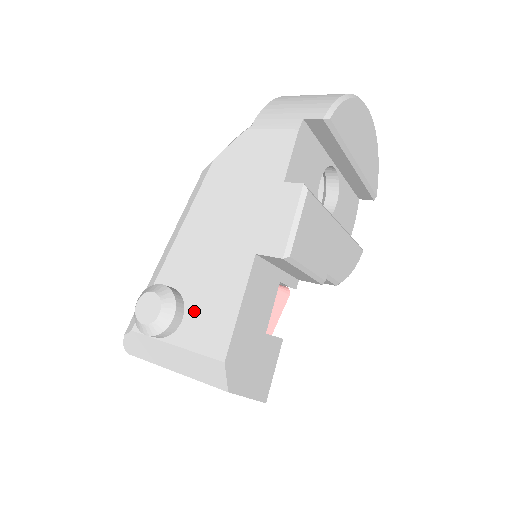
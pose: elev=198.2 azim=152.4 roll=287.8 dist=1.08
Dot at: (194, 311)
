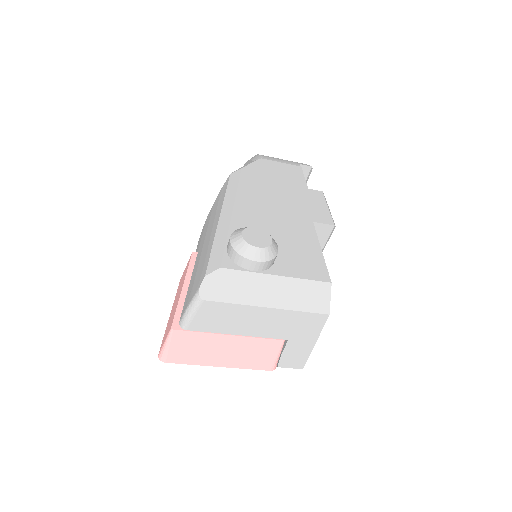
Dot at: (283, 252)
